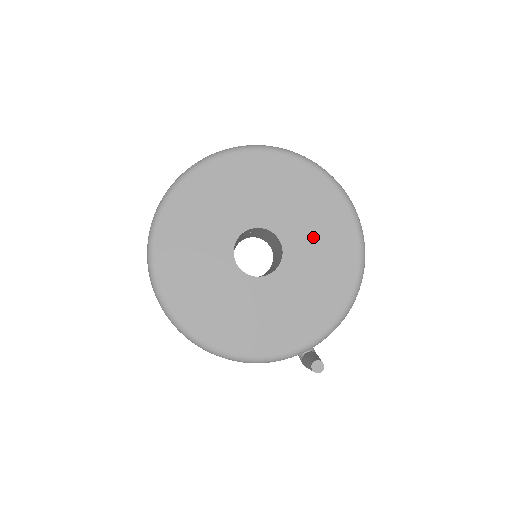
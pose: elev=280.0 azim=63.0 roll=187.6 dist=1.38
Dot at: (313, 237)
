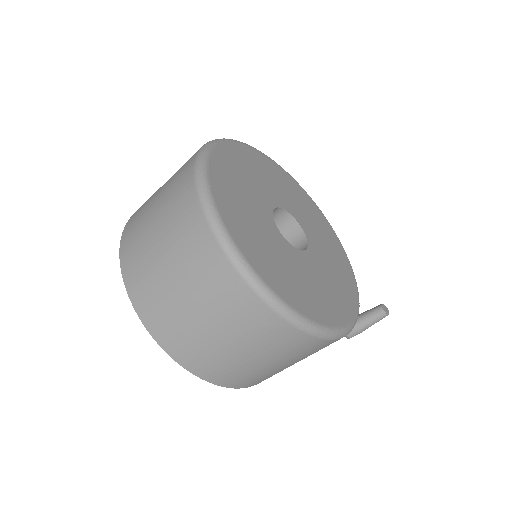
Dot at: (306, 214)
